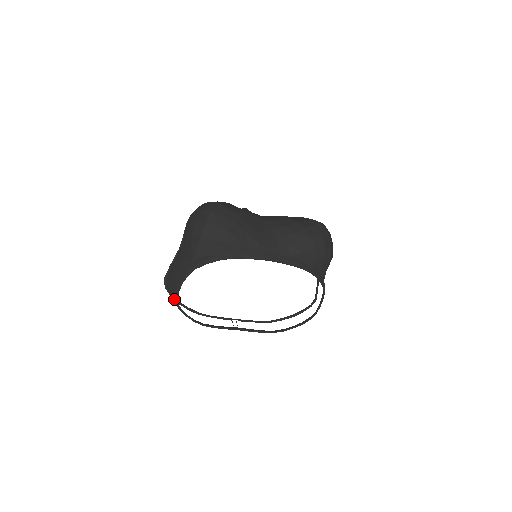
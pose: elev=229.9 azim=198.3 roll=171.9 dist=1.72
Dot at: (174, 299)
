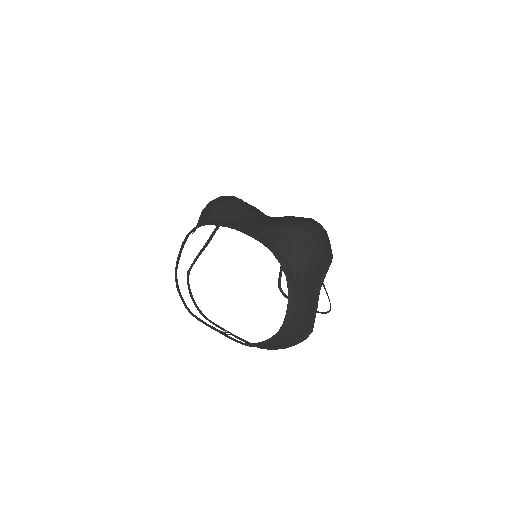
Dot at: (176, 274)
